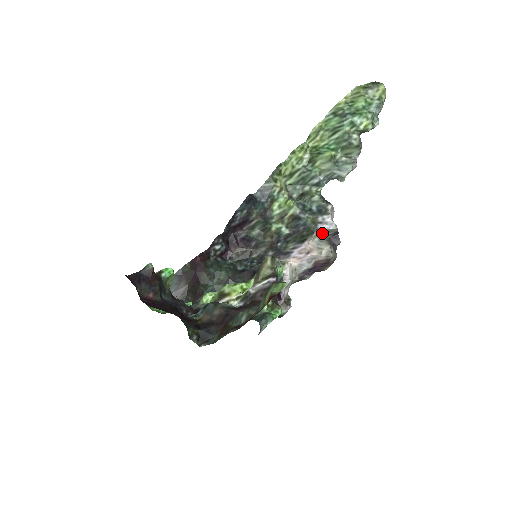
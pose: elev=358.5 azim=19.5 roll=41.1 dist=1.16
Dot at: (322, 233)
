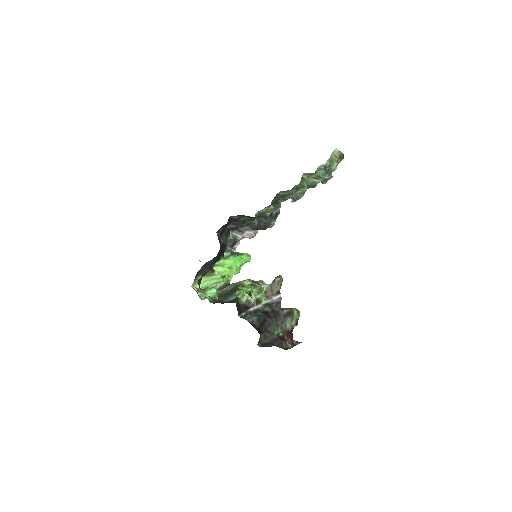
Dot at: occluded
